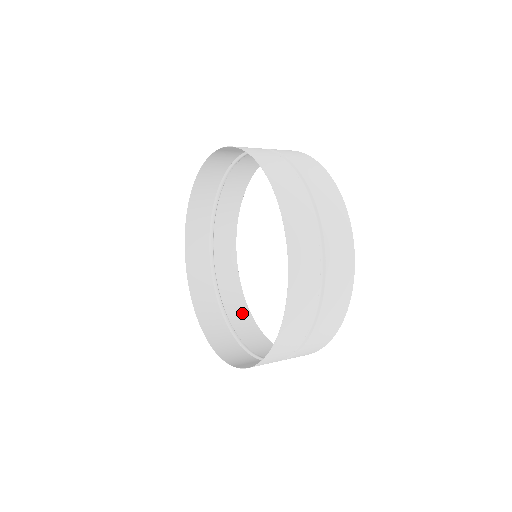
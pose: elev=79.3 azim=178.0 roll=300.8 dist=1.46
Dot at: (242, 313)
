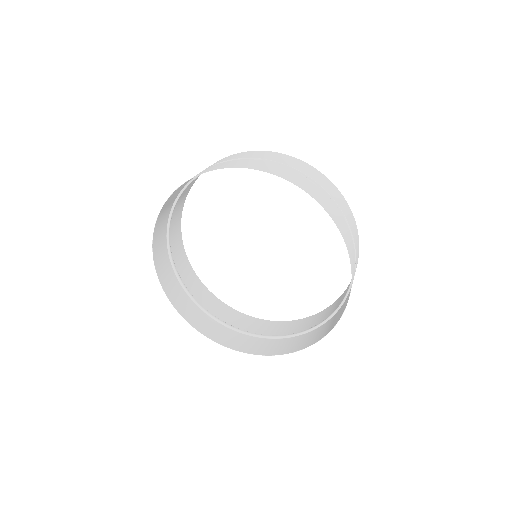
Dot at: (213, 302)
